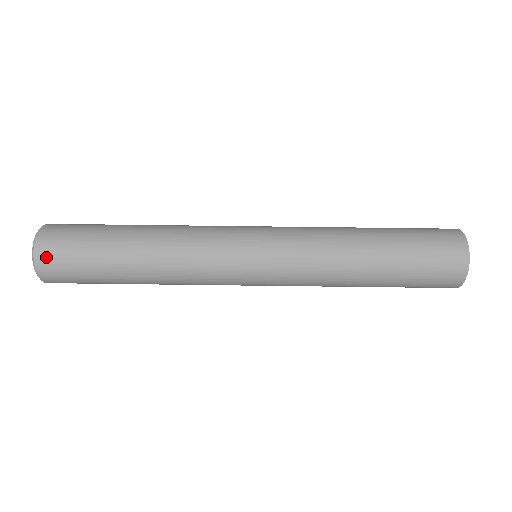
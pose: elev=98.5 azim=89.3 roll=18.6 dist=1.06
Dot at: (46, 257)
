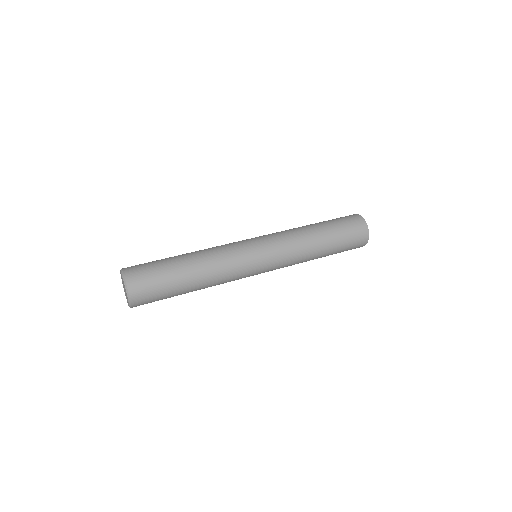
Dot at: (132, 274)
